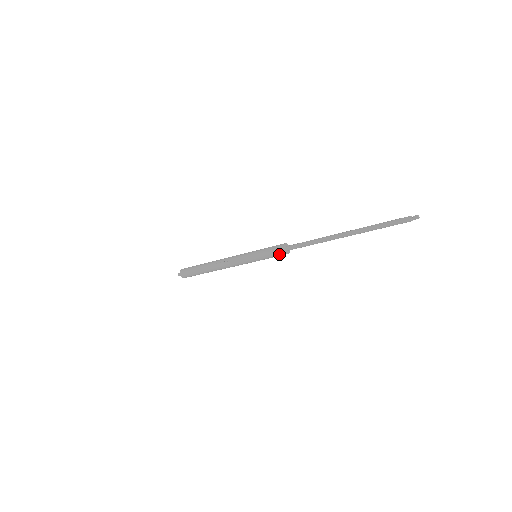
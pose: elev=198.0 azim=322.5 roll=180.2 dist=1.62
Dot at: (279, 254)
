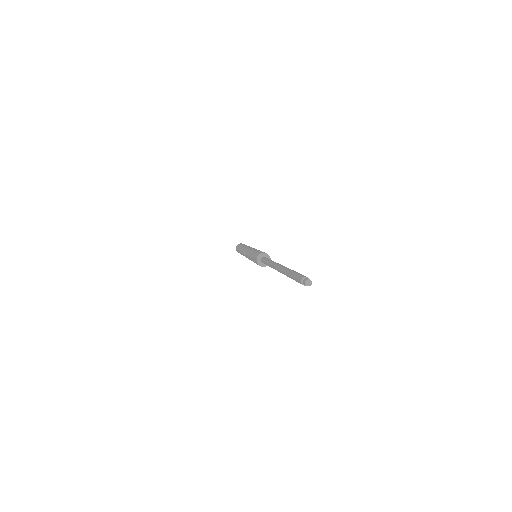
Dot at: occluded
